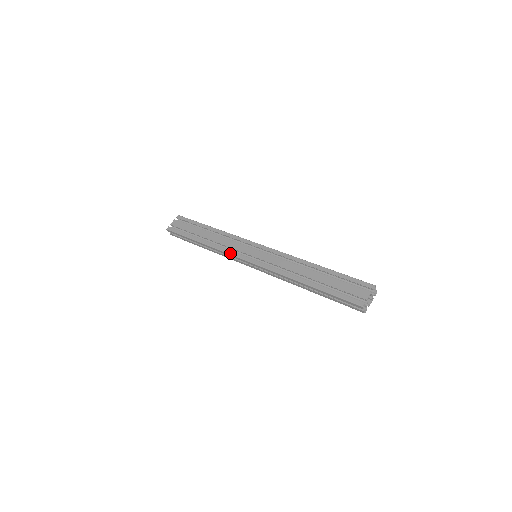
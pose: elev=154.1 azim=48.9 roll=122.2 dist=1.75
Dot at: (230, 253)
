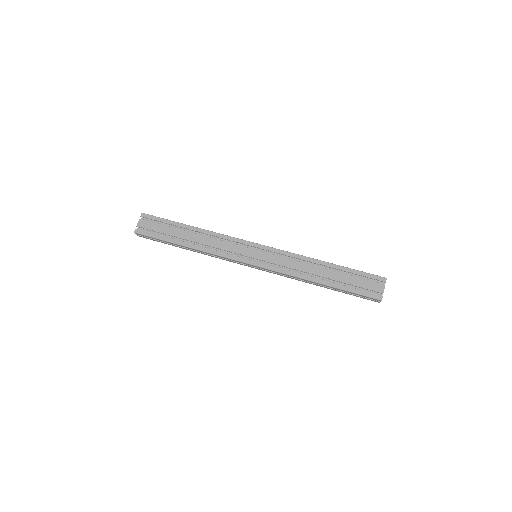
Dot at: (228, 257)
